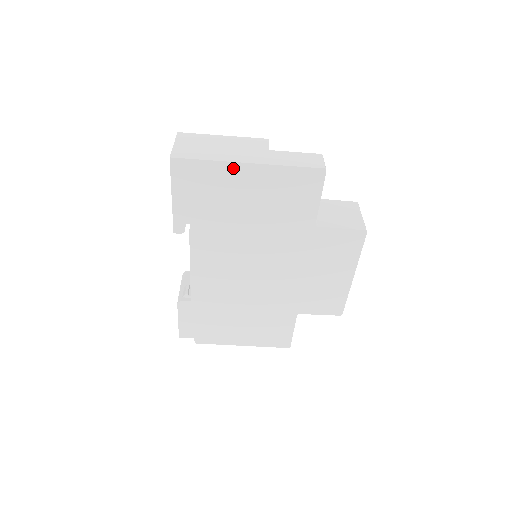
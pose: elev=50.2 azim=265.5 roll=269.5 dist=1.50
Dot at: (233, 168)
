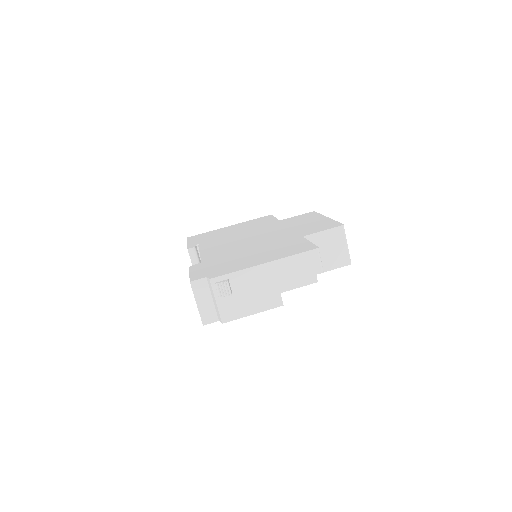
Dot at: (221, 229)
